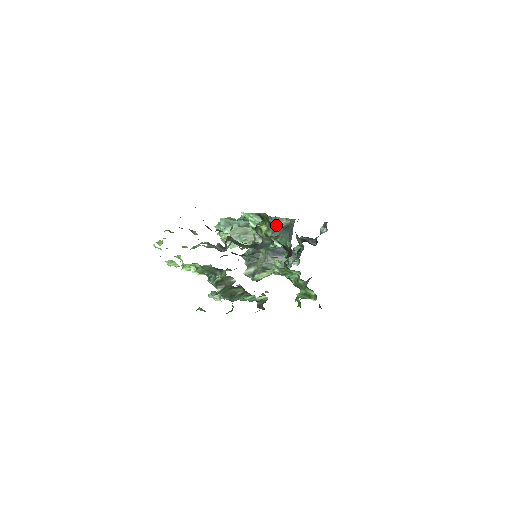
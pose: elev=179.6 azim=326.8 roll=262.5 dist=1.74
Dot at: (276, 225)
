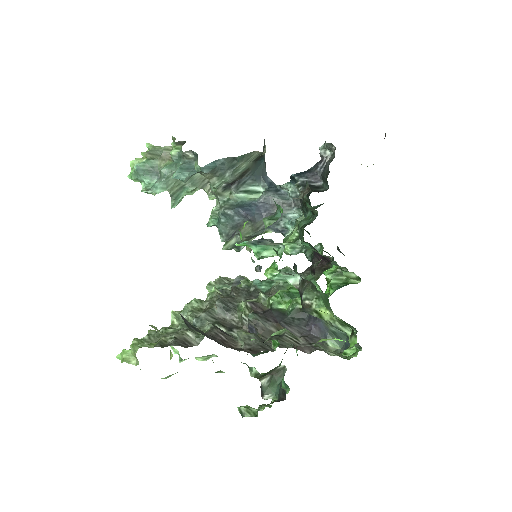
Dot at: (245, 164)
